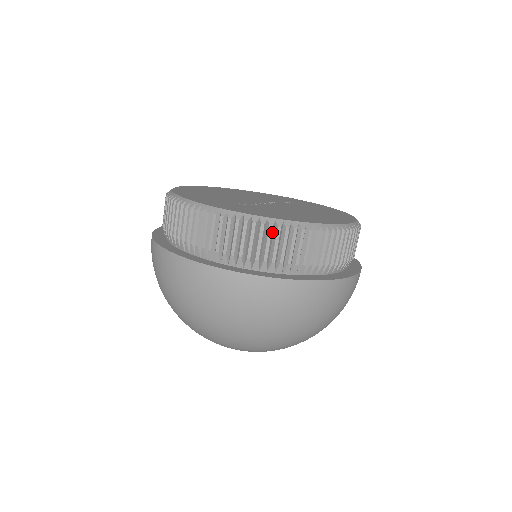
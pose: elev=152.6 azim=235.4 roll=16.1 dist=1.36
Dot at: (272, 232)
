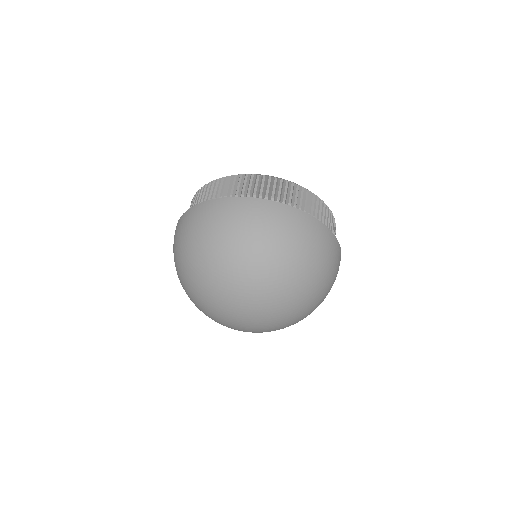
Dot at: occluded
